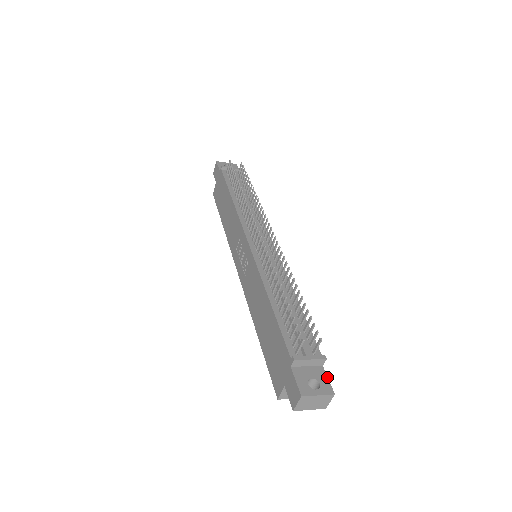
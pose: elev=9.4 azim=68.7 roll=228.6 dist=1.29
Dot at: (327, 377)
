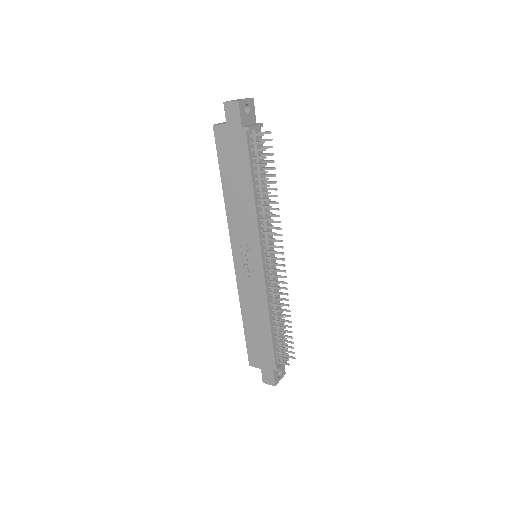
Dot at: (284, 365)
